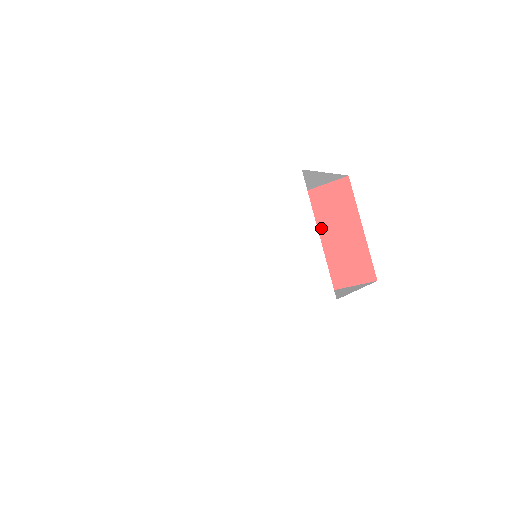
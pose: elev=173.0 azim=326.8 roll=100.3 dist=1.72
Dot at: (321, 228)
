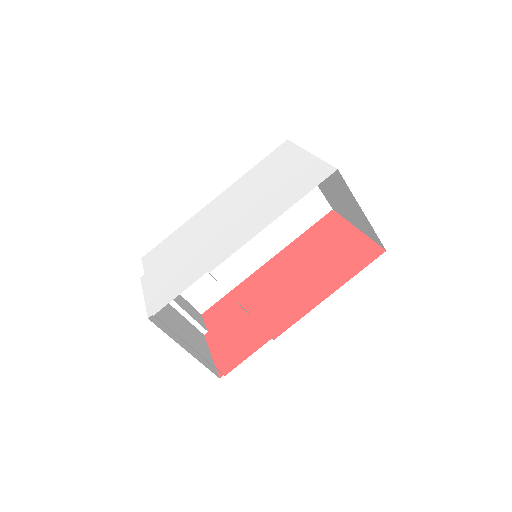
Dot at: (319, 249)
